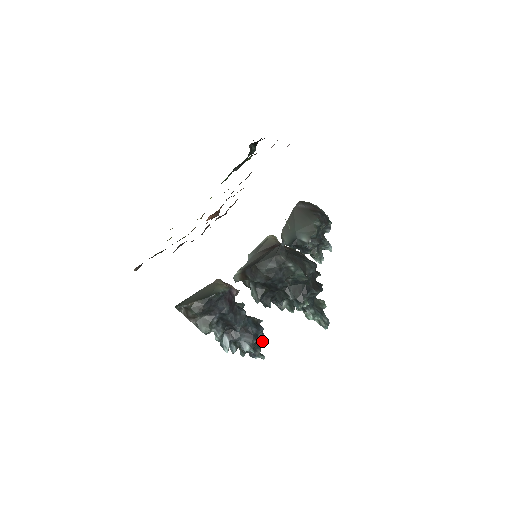
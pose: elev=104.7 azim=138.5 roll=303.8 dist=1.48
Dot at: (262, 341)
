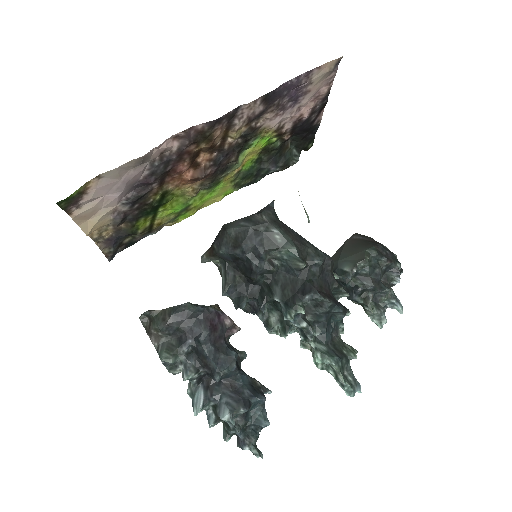
Dot at: (260, 421)
